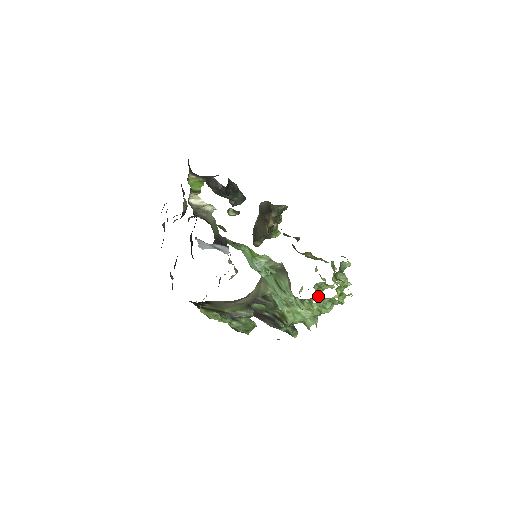
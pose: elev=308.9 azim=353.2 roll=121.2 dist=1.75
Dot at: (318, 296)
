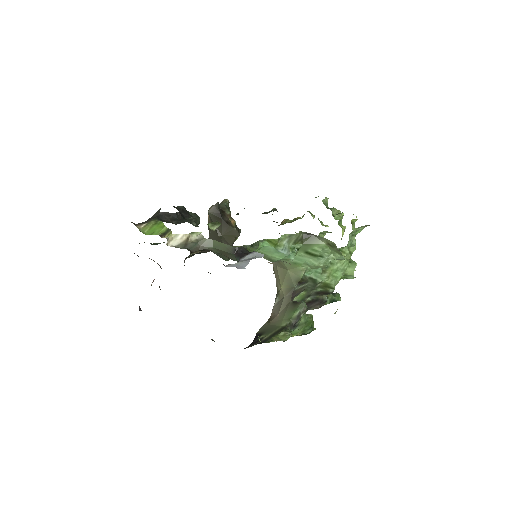
Dot at: occluded
